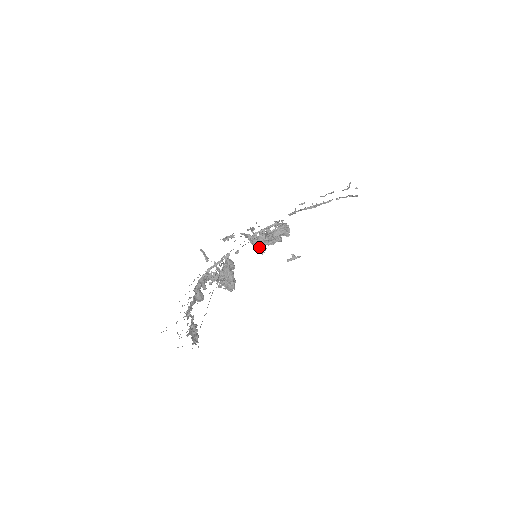
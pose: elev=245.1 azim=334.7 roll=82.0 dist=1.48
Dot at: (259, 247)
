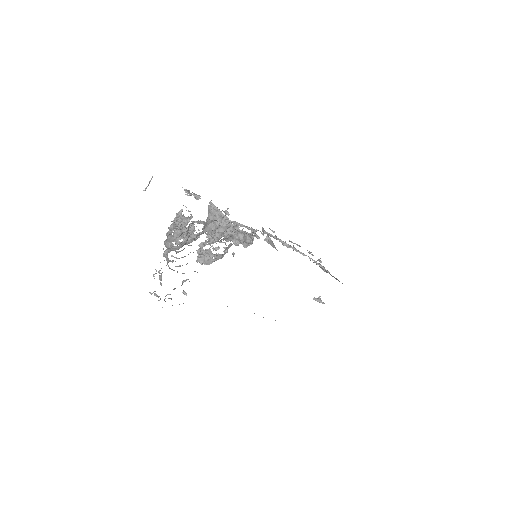
Dot at: (221, 234)
